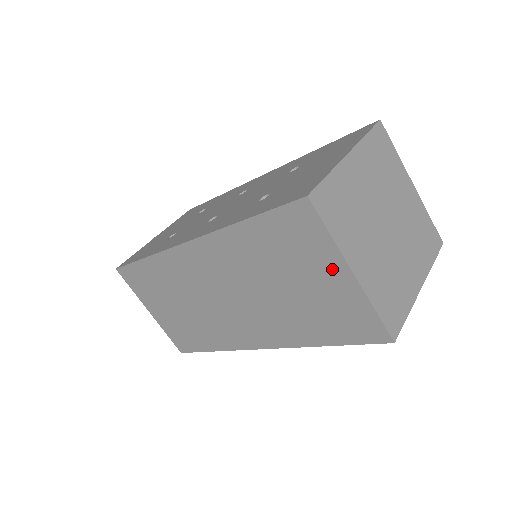
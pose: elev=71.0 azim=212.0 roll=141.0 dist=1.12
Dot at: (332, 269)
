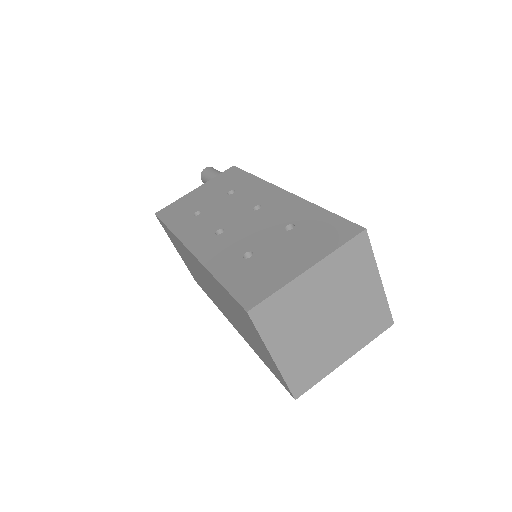
Dot at: (263, 347)
